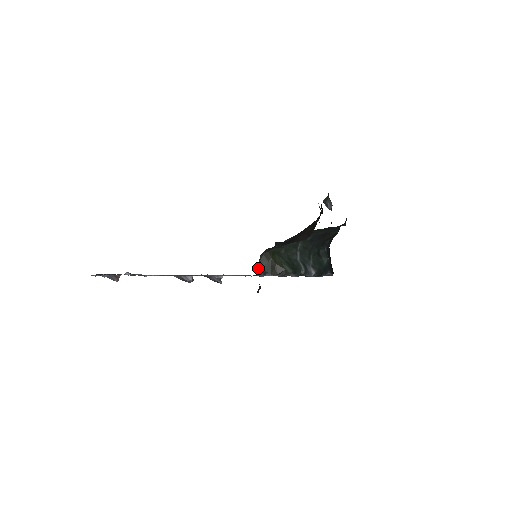
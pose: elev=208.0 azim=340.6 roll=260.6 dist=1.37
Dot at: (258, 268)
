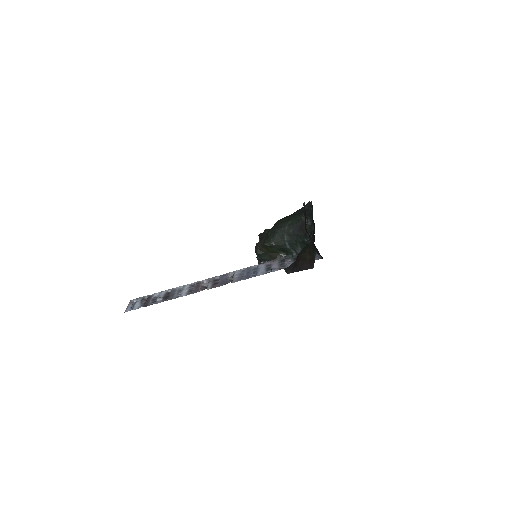
Dot at: (258, 259)
